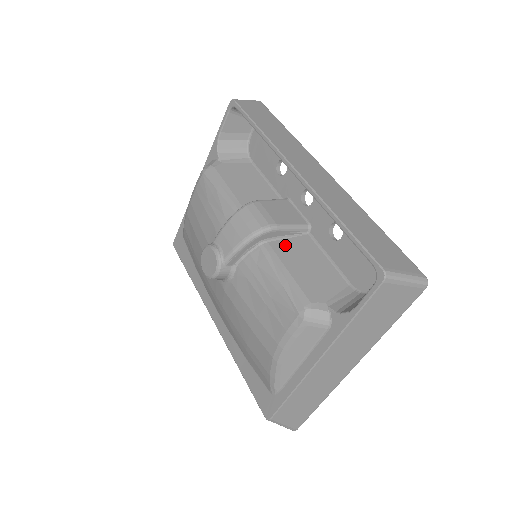
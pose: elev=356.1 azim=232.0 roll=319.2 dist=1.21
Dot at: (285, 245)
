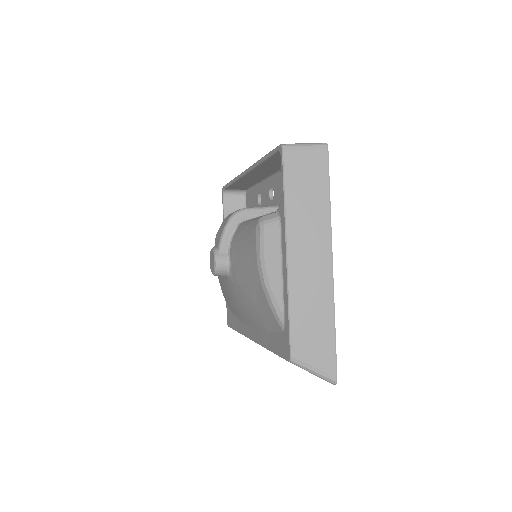
Dot at: occluded
